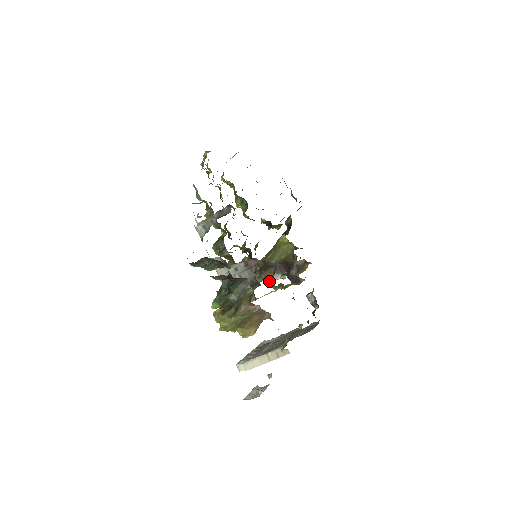
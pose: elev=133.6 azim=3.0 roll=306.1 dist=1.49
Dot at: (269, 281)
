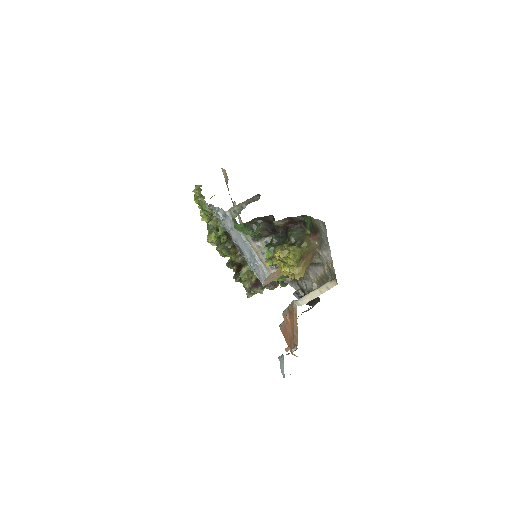
Dot at: occluded
